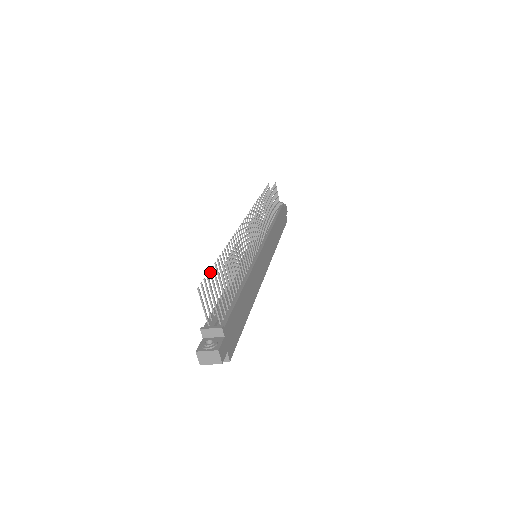
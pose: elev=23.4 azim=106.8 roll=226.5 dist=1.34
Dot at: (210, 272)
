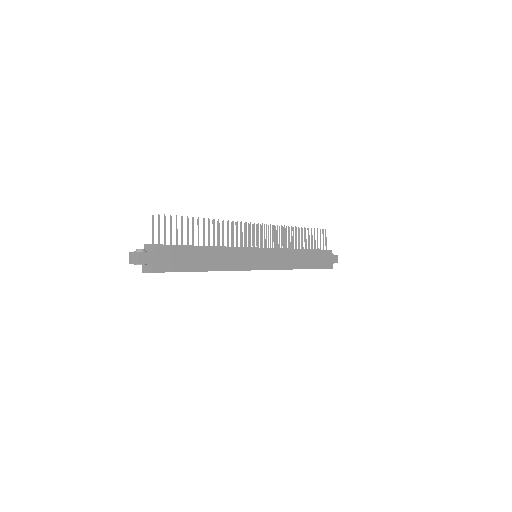
Dot at: occluded
